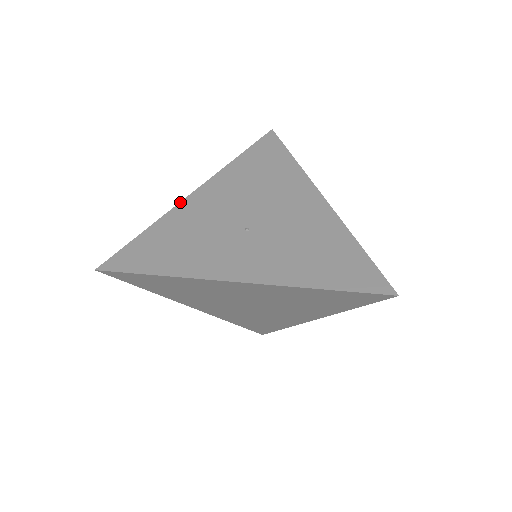
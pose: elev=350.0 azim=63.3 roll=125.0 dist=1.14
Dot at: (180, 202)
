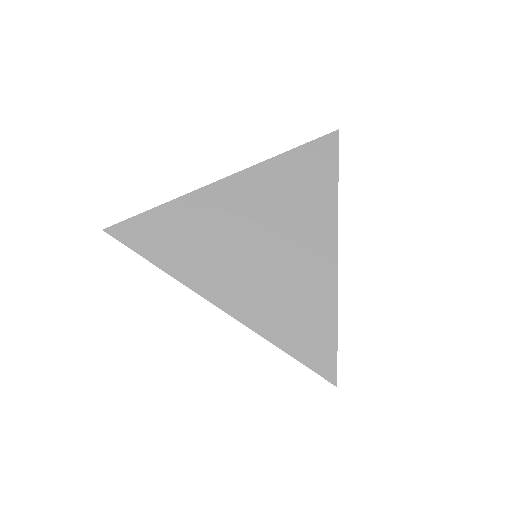
Dot at: occluded
